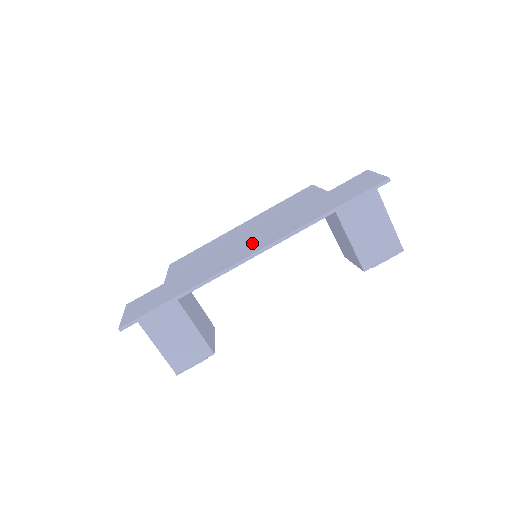
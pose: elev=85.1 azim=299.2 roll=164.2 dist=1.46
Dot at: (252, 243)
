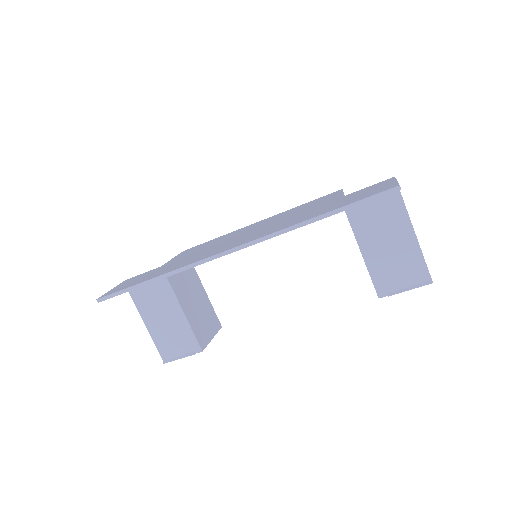
Dot at: (242, 239)
